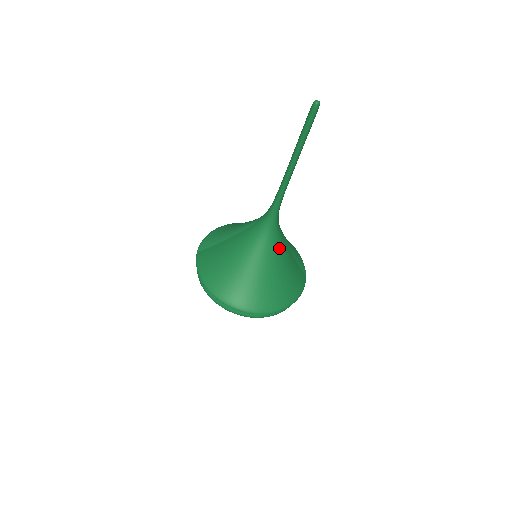
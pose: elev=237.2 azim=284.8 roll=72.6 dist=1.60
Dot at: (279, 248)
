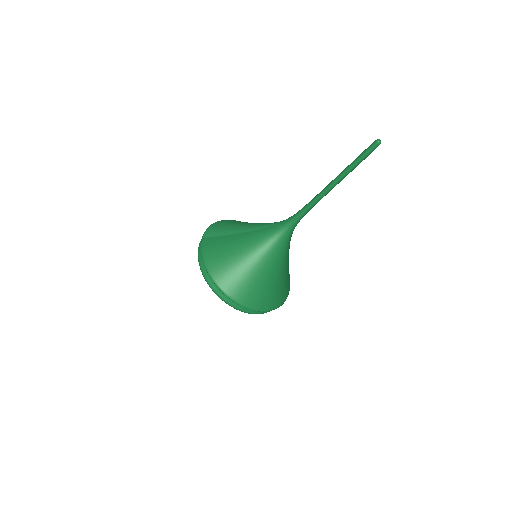
Dot at: (285, 254)
